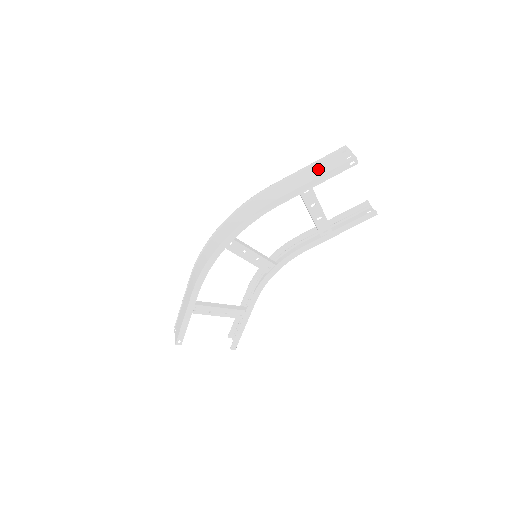
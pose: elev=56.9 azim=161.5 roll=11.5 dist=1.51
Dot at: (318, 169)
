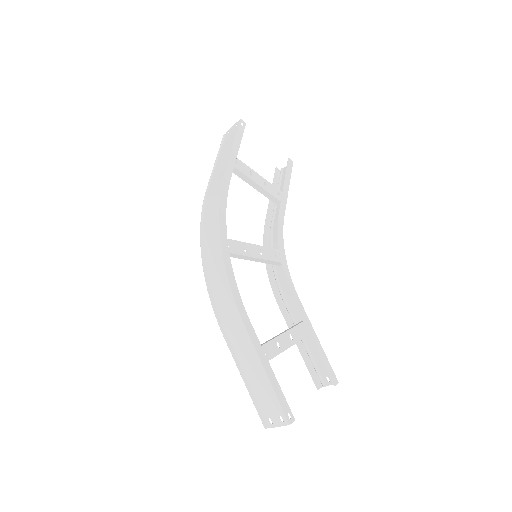
Dot at: (226, 148)
